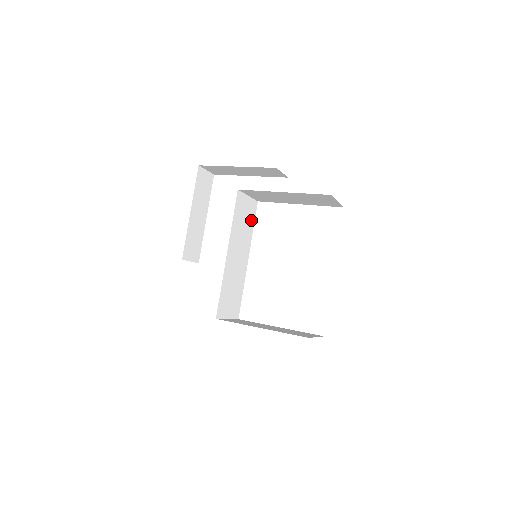
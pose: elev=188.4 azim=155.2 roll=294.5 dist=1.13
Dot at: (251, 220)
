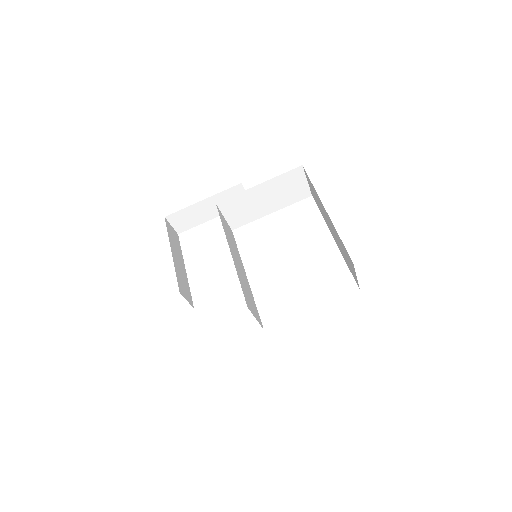
Dot at: (234, 242)
